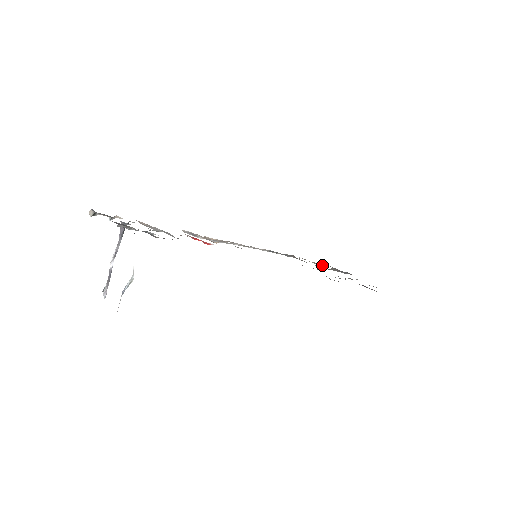
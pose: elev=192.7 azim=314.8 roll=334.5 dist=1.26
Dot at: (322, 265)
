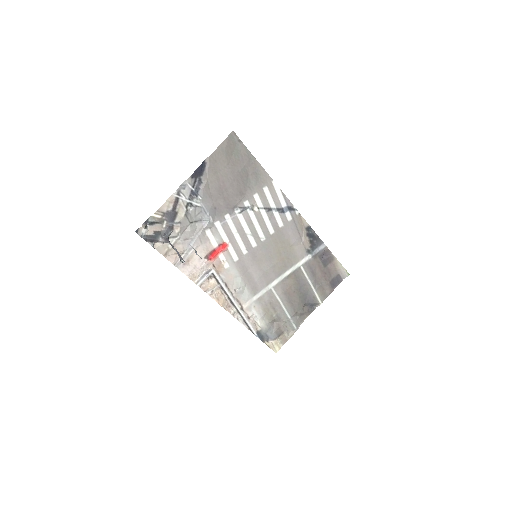
Dot at: (296, 320)
